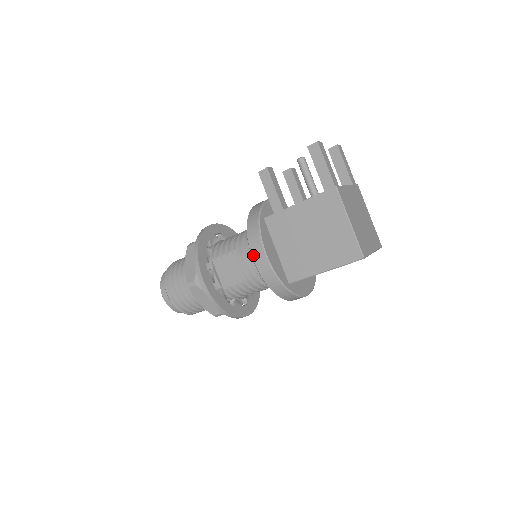
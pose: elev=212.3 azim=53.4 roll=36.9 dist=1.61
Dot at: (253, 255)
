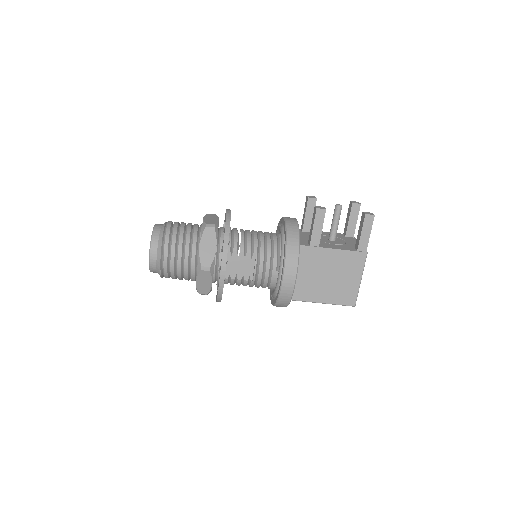
Dot at: (285, 275)
